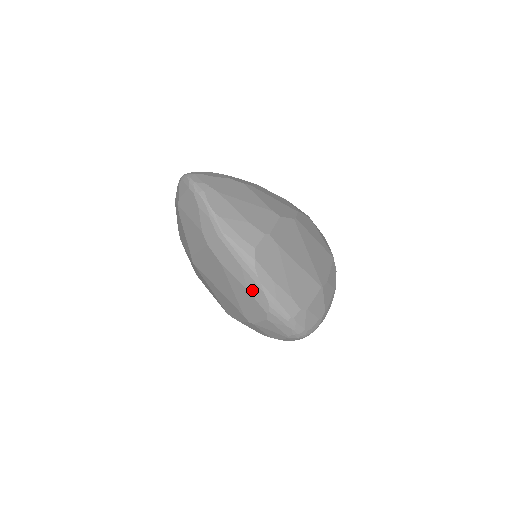
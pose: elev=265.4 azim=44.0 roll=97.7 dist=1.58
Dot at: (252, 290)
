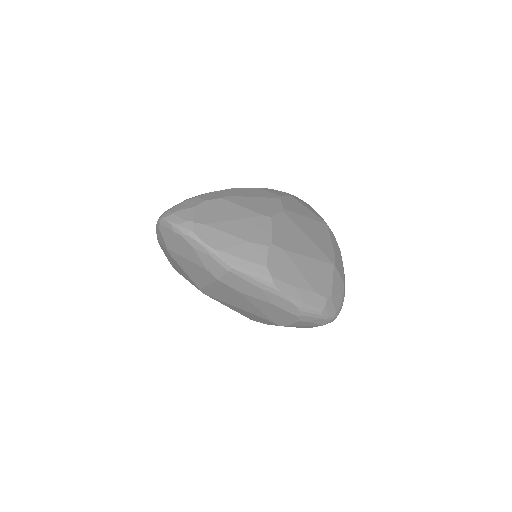
Dot at: (278, 304)
